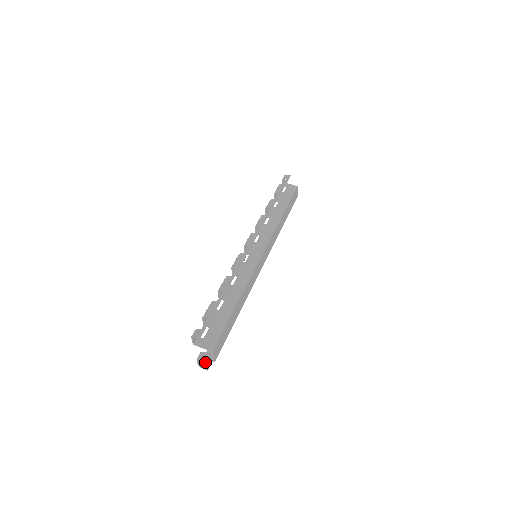
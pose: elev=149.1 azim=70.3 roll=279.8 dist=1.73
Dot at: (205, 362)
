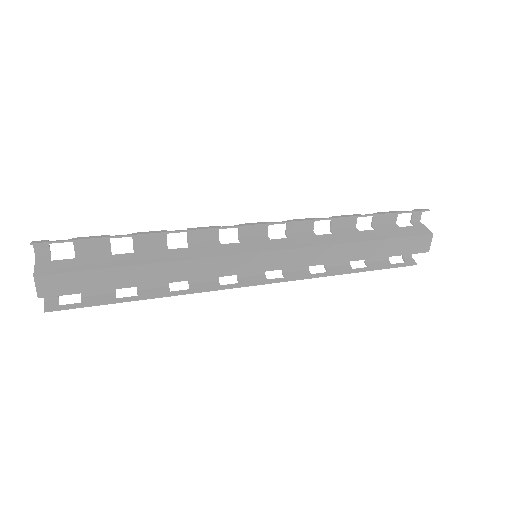
Dot at: (55, 303)
